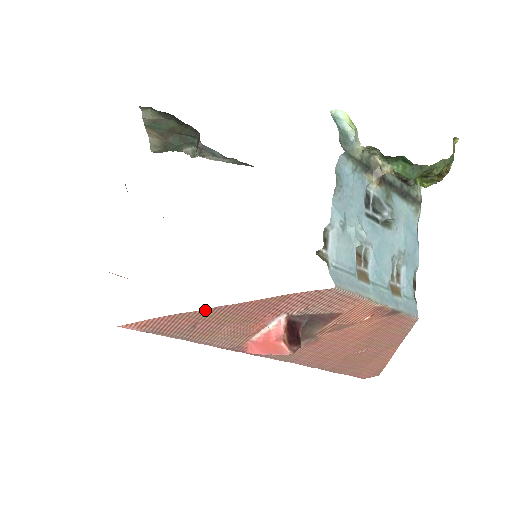
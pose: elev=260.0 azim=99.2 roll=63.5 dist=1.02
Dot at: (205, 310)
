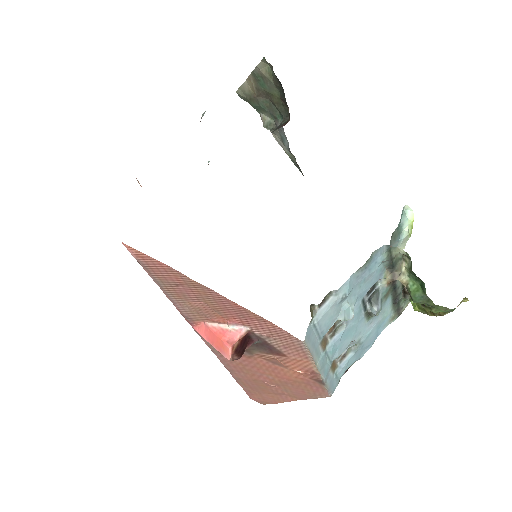
Dot at: (198, 283)
